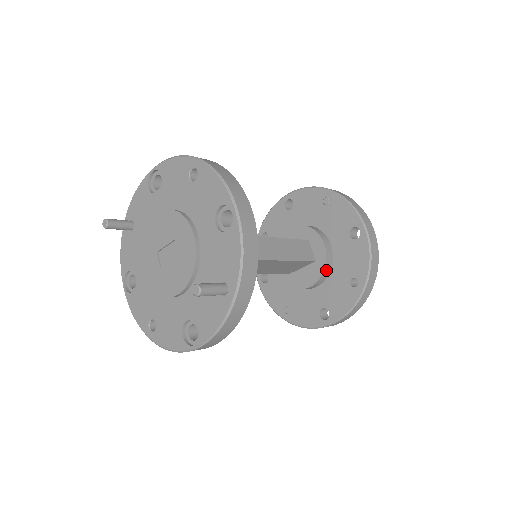
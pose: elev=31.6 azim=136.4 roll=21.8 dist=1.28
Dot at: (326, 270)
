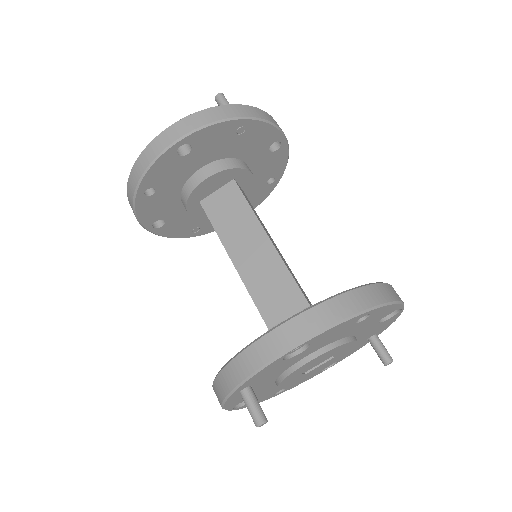
Dot at: occluded
